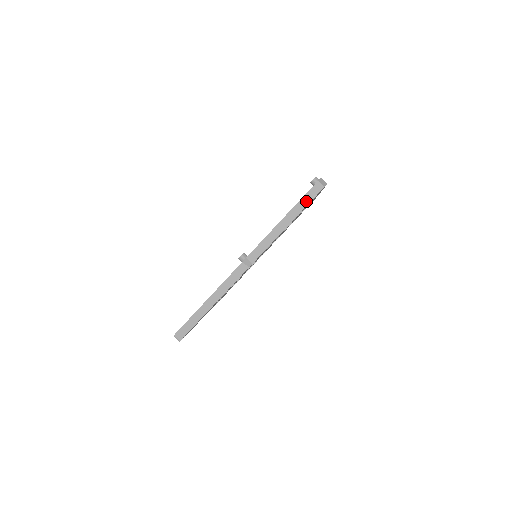
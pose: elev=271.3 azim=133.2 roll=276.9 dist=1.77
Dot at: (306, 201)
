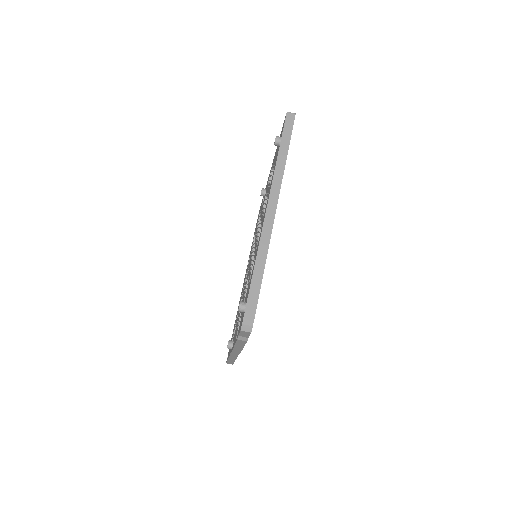
Dot at: (244, 337)
